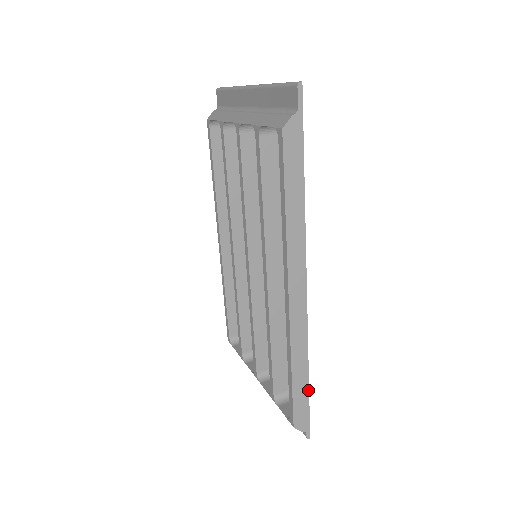
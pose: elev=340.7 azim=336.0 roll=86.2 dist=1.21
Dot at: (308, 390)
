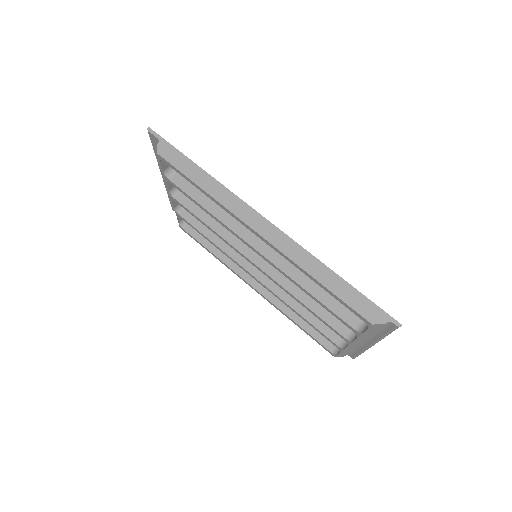
Dot at: (350, 286)
